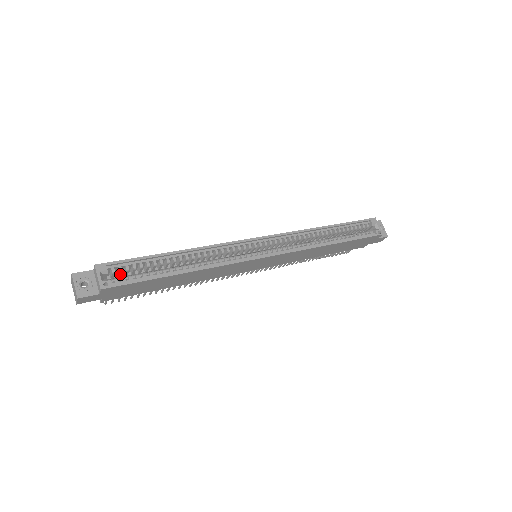
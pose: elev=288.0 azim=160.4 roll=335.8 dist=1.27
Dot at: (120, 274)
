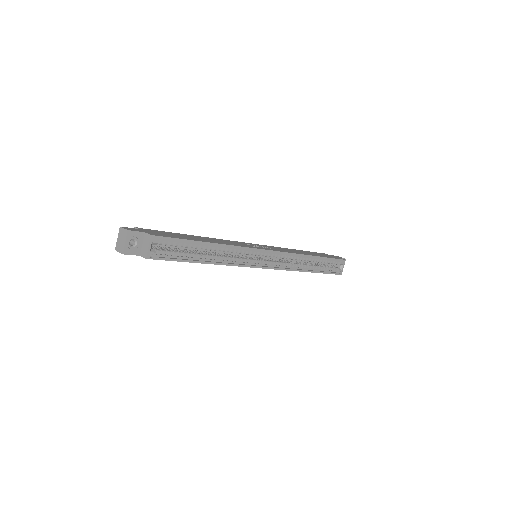
Dot at: (162, 244)
